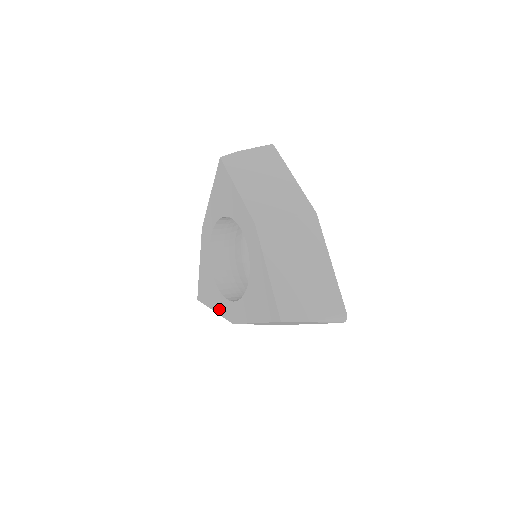
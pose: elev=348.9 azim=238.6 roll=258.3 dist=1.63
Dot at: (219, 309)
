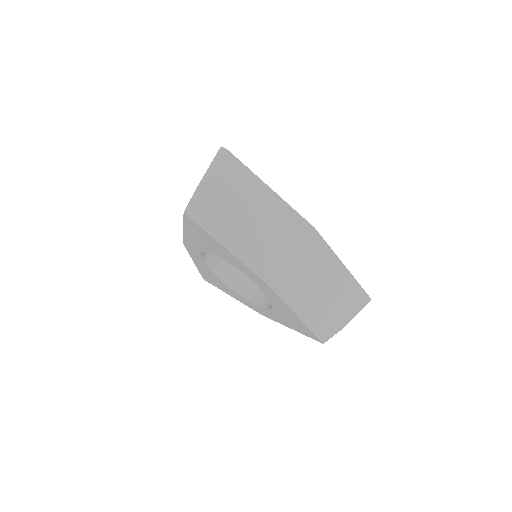
Dot at: (238, 299)
